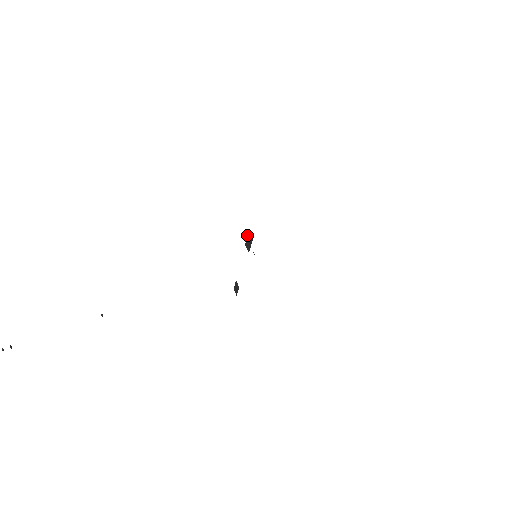
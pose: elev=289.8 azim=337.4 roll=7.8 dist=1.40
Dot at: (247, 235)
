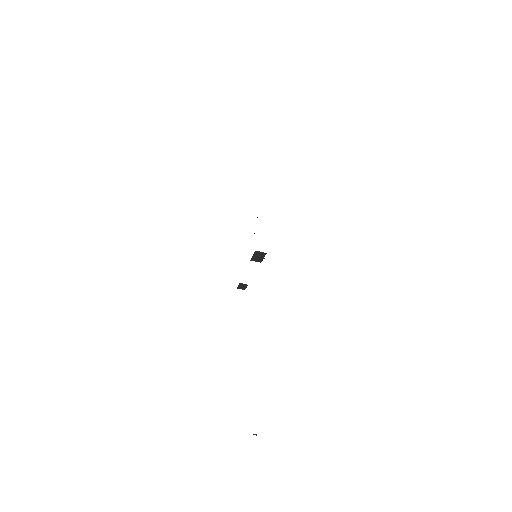
Dot at: (253, 255)
